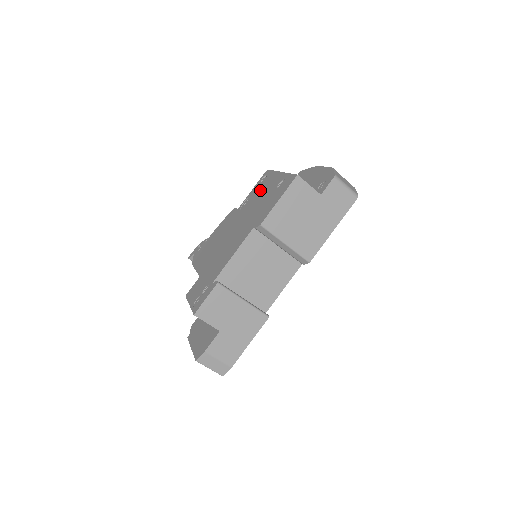
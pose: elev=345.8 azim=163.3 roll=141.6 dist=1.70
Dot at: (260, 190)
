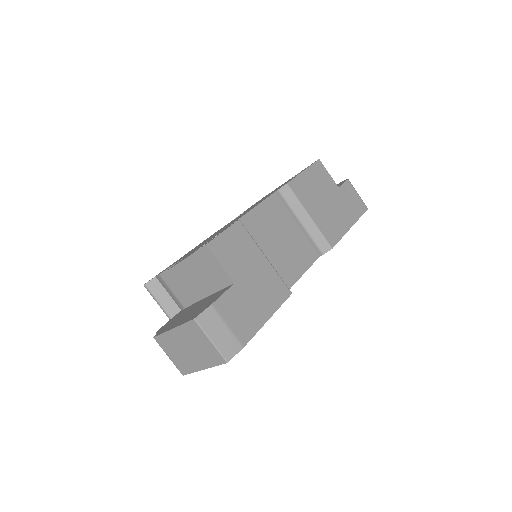
Dot at: occluded
